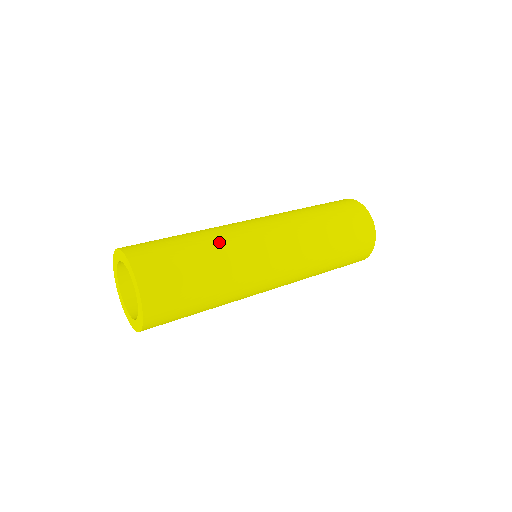
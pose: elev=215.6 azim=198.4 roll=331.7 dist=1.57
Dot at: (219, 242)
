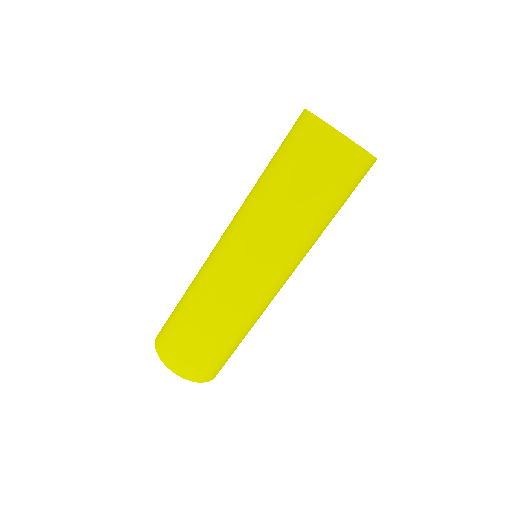
Dot at: (221, 314)
